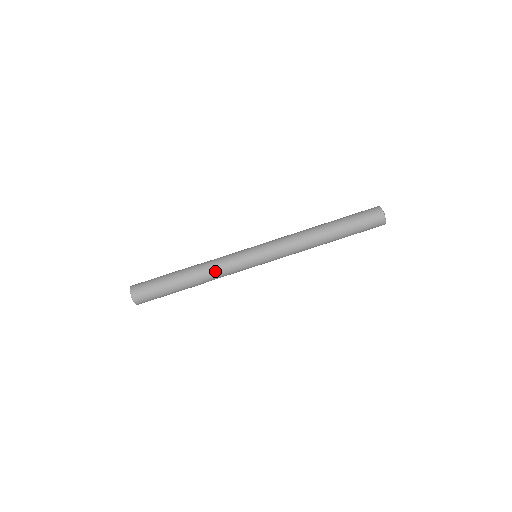
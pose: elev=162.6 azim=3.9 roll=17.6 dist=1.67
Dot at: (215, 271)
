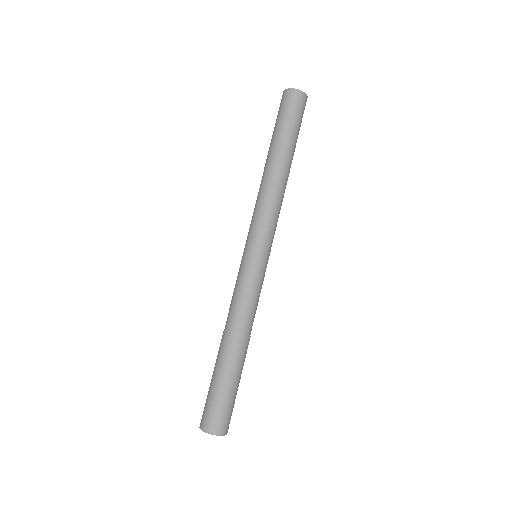
Dot at: (251, 314)
